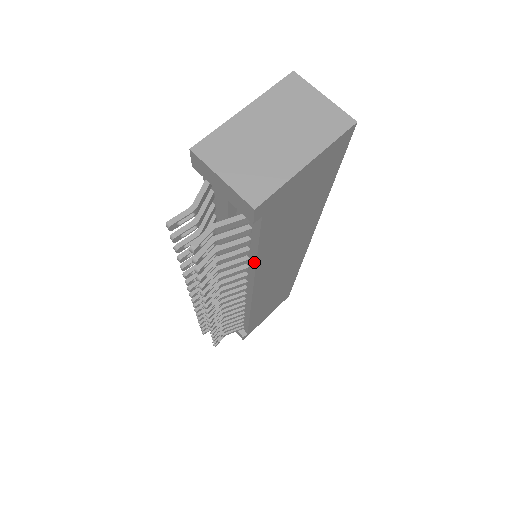
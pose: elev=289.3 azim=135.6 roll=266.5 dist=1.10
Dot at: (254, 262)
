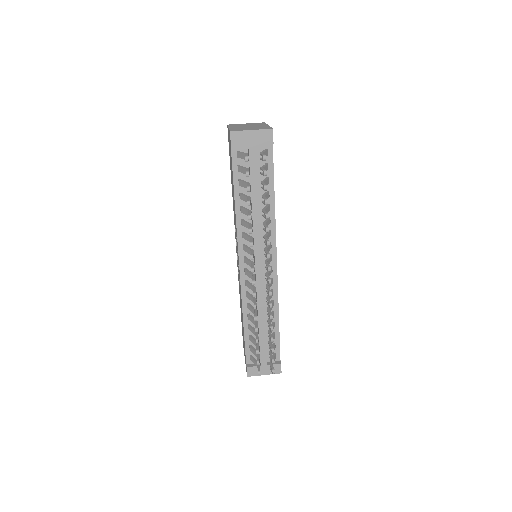
Dot at: (273, 203)
